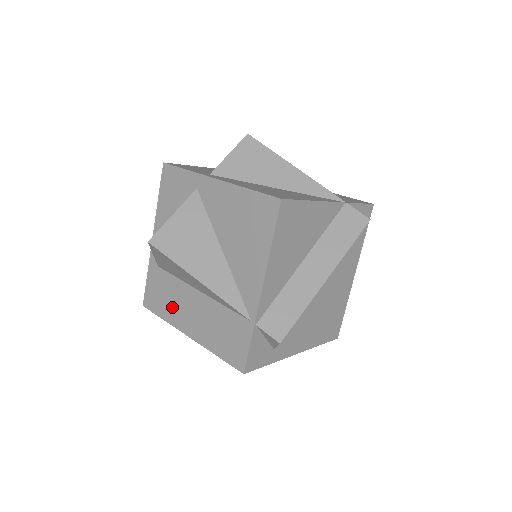
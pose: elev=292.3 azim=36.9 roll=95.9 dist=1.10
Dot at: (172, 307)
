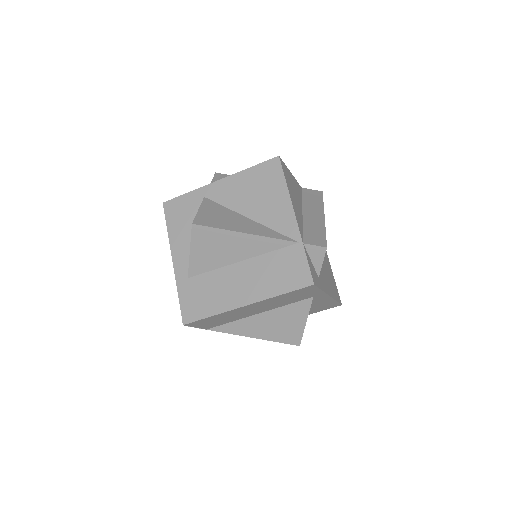
Dot at: (218, 297)
